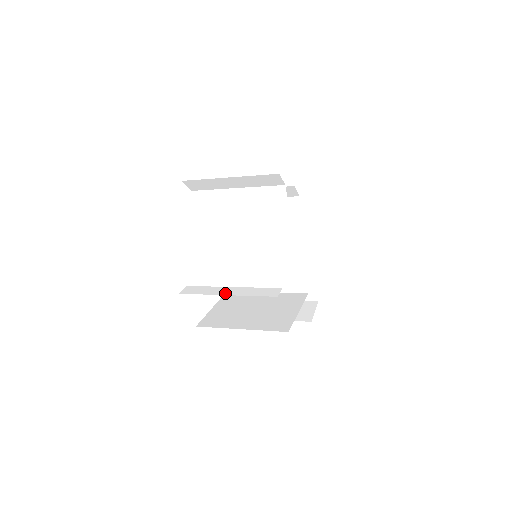
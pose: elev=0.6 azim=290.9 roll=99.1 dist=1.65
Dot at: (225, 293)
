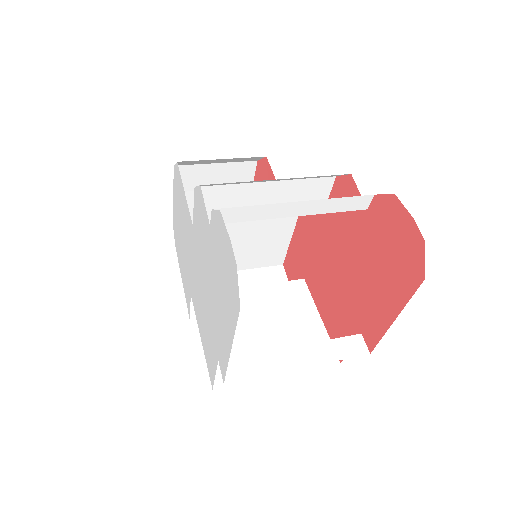
Dot at: (296, 364)
